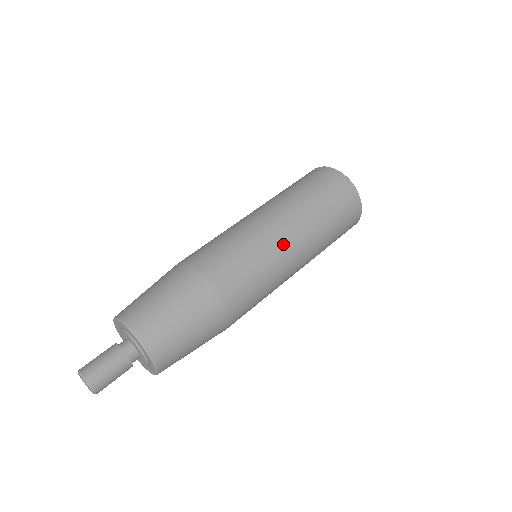
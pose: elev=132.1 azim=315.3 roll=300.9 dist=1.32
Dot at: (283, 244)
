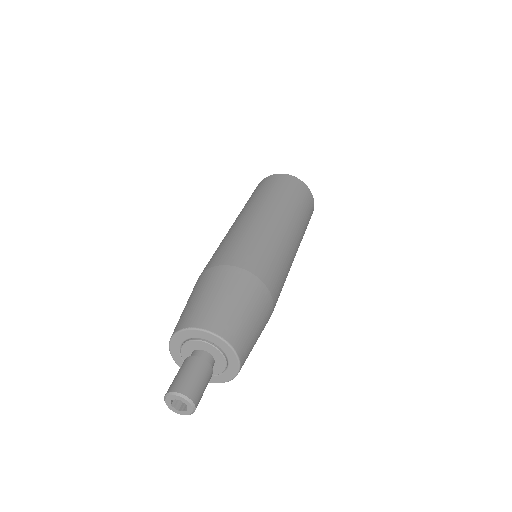
Dot at: (294, 252)
